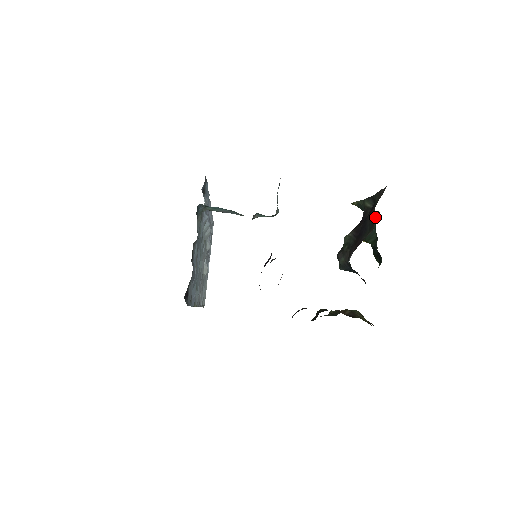
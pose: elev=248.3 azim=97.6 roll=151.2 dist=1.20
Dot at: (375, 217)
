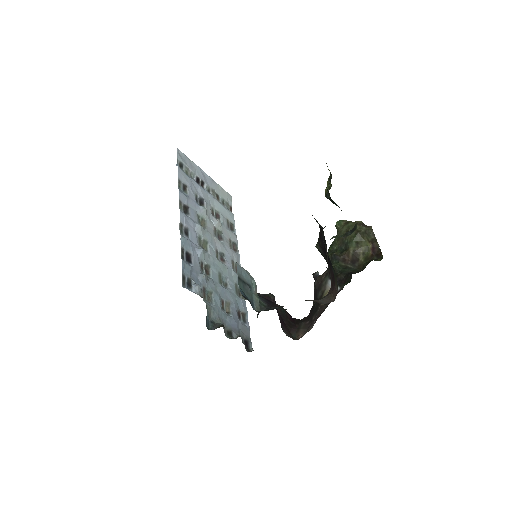
Dot at: occluded
